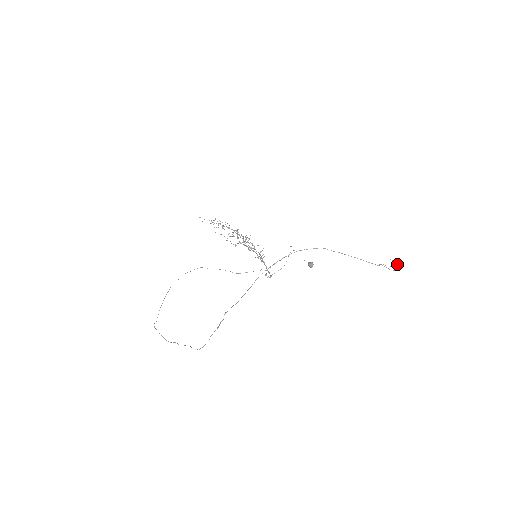
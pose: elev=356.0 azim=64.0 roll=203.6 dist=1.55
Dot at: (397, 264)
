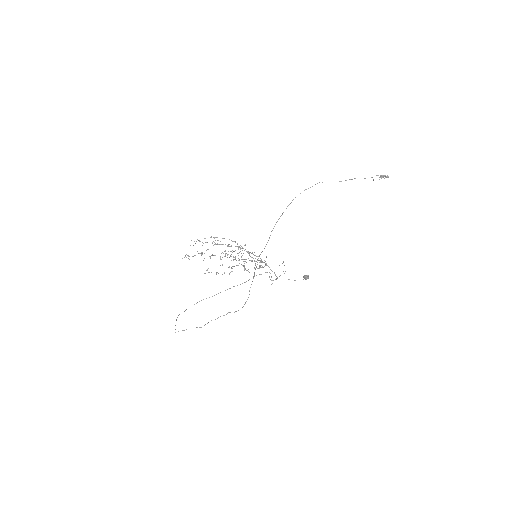
Dot at: (384, 176)
